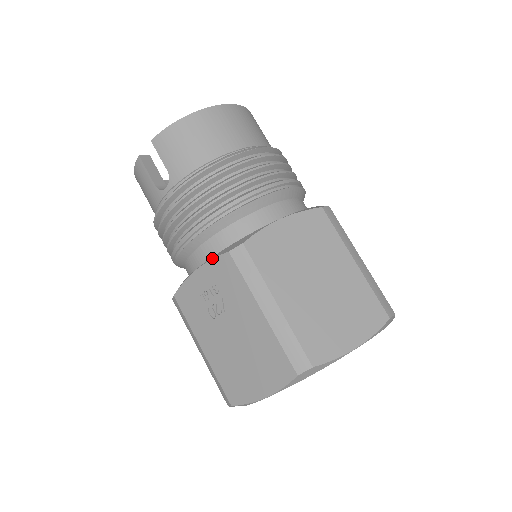
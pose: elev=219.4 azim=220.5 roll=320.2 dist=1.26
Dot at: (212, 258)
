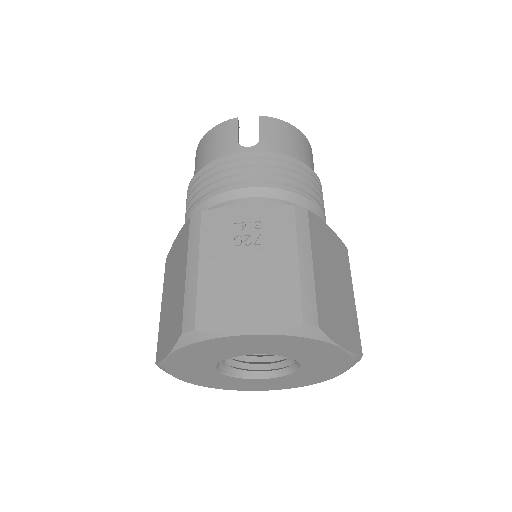
Dot at: (272, 203)
